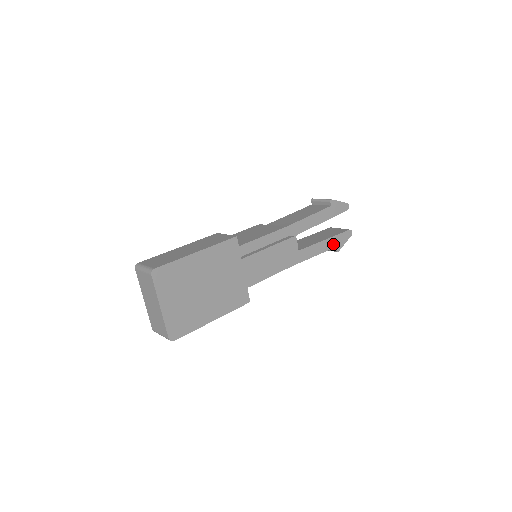
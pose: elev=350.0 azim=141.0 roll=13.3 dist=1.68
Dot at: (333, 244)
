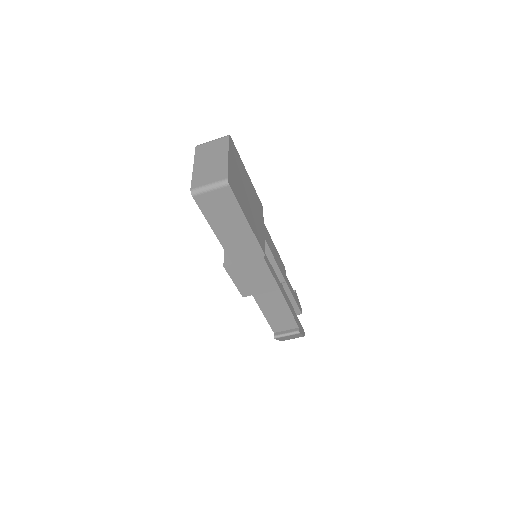
Dot at: (297, 322)
